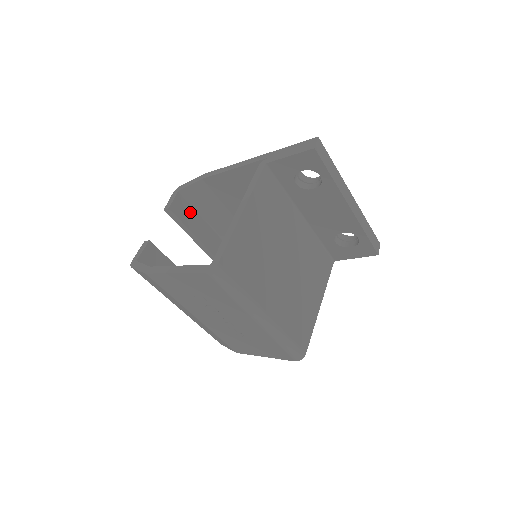
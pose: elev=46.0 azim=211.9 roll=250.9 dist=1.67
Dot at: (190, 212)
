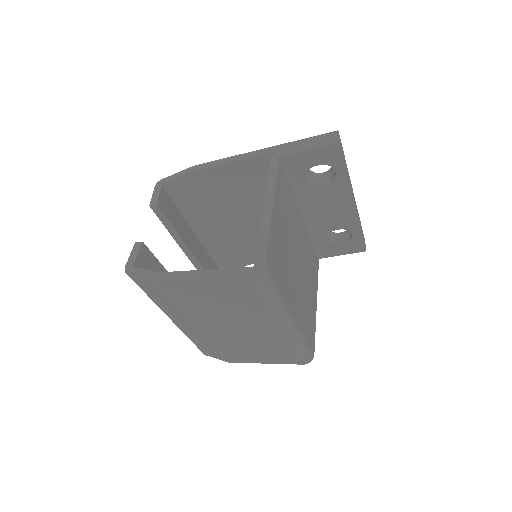
Dot at: (173, 209)
